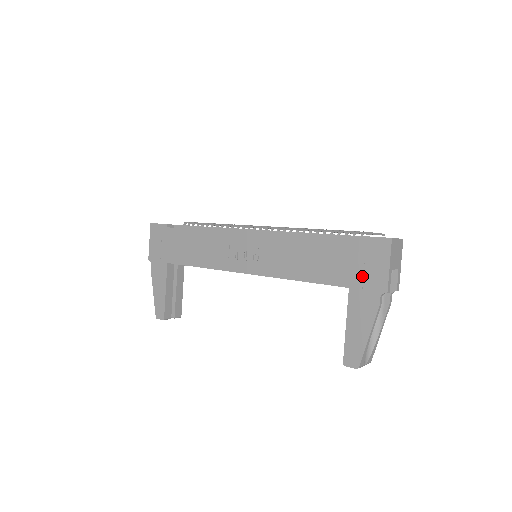
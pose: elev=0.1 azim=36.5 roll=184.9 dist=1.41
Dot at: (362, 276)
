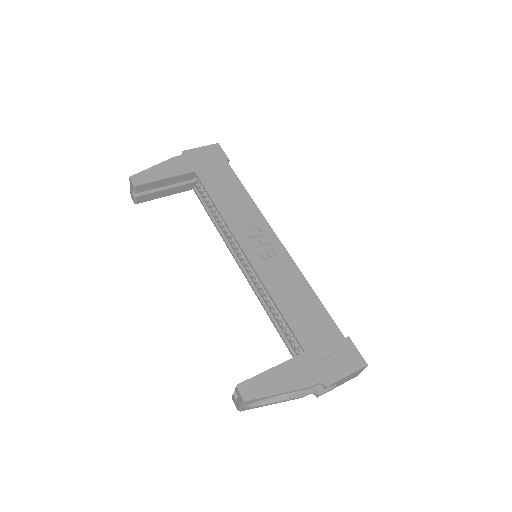
Dot at: (323, 358)
